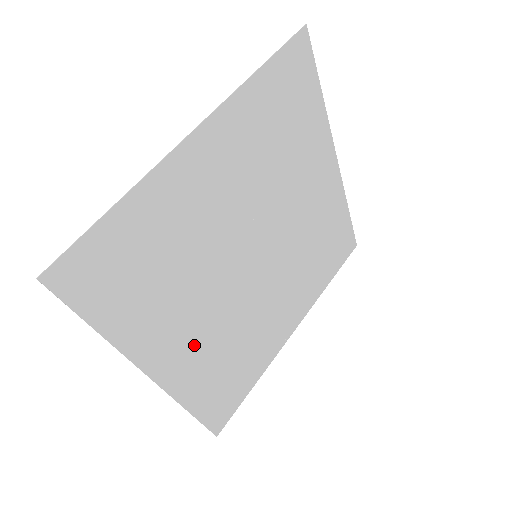
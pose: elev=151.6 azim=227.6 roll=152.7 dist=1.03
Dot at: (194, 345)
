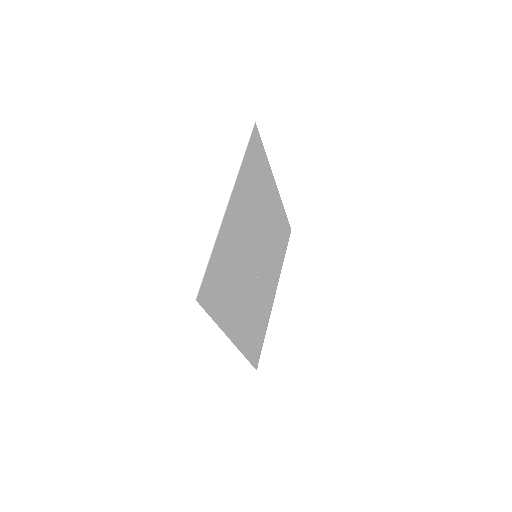
Dot at: (242, 317)
